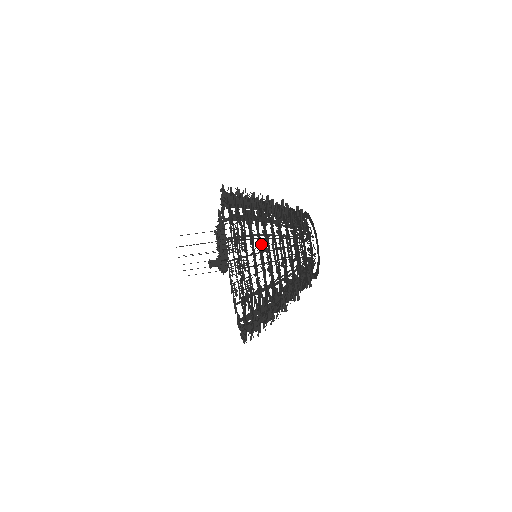
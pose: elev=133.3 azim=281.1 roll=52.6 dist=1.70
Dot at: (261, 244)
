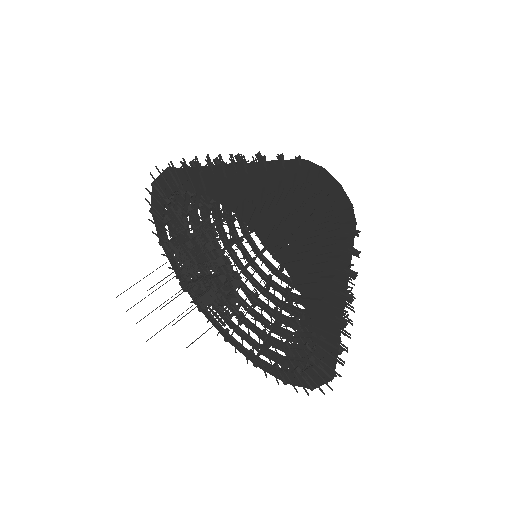
Dot at: (320, 236)
